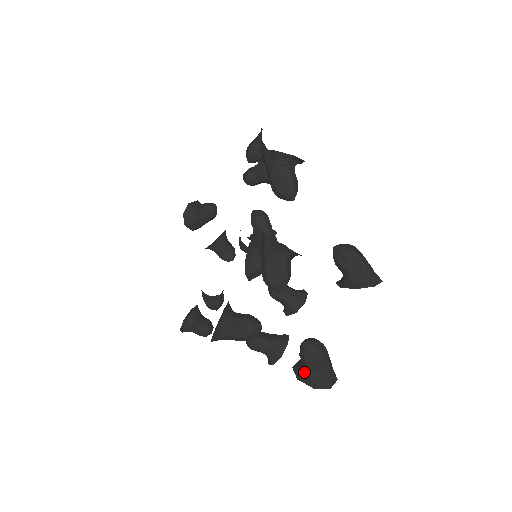
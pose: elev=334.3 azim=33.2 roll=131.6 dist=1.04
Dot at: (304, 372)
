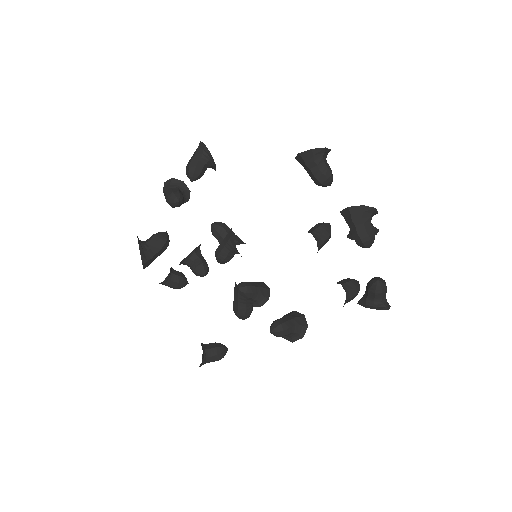
Dot at: (377, 304)
